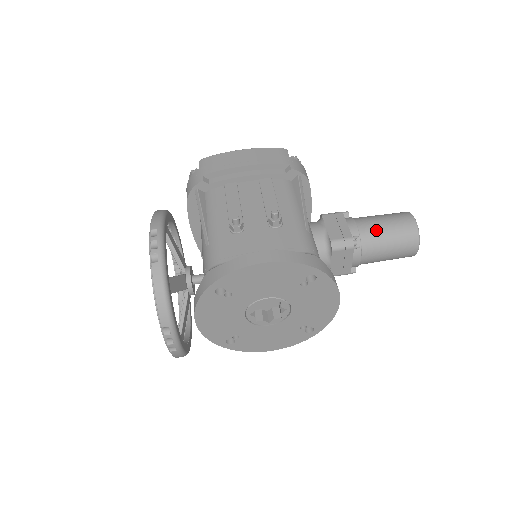
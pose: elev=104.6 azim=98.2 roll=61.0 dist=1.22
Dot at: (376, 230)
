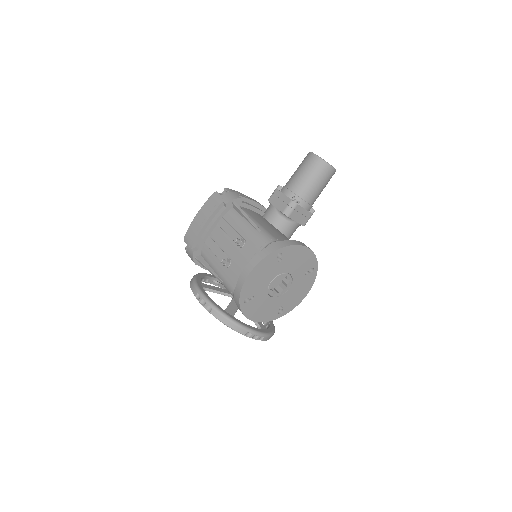
Dot at: (300, 182)
